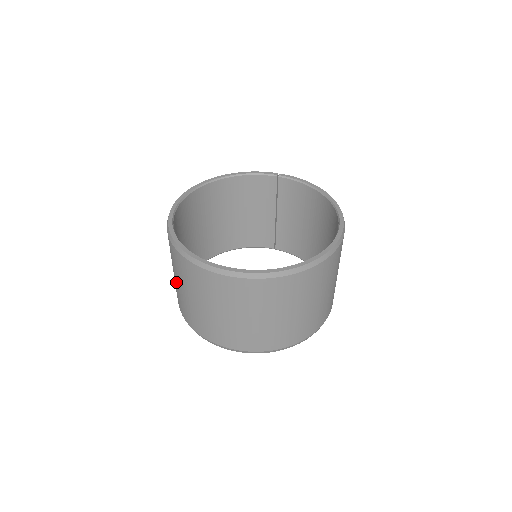
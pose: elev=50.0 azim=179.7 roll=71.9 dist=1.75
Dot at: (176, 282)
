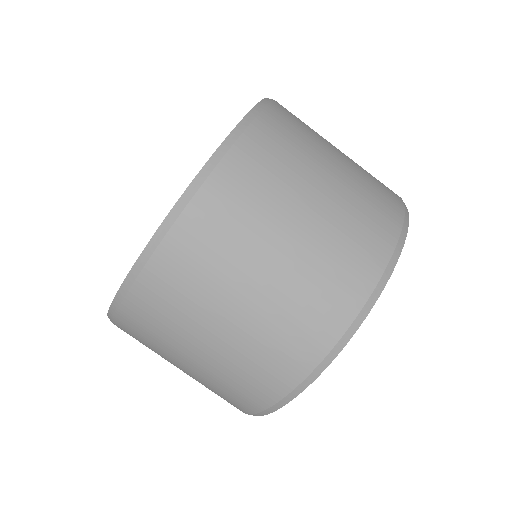
Dot at: occluded
